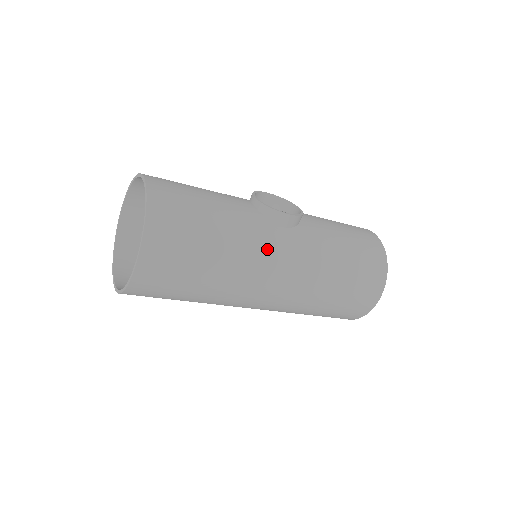
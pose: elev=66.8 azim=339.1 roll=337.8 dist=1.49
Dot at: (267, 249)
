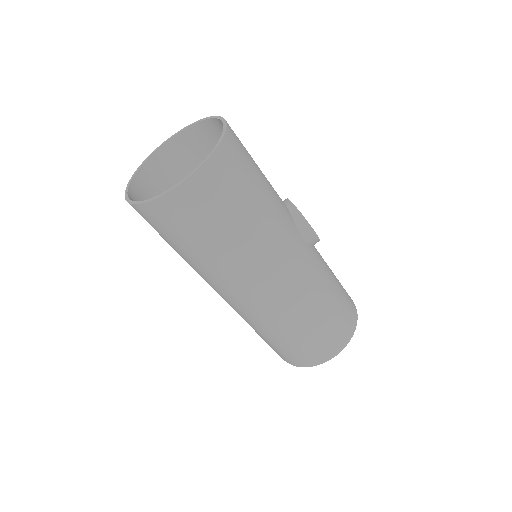
Dot at: (286, 247)
